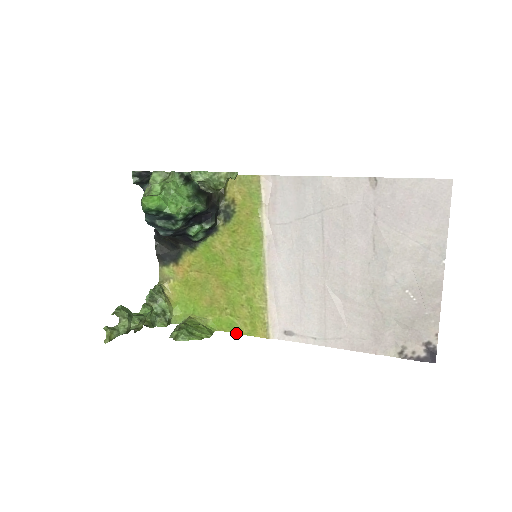
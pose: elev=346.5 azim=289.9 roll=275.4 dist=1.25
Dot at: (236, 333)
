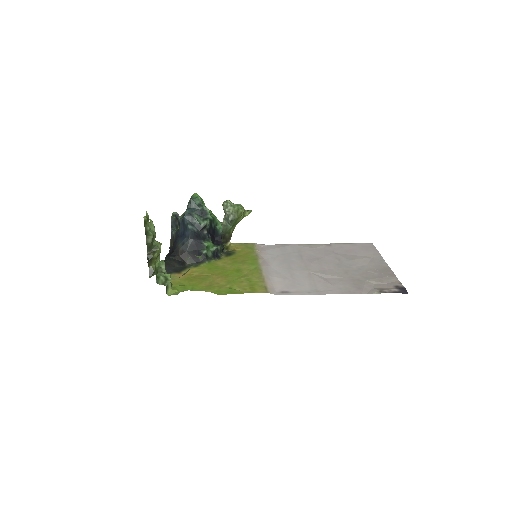
Dot at: occluded
